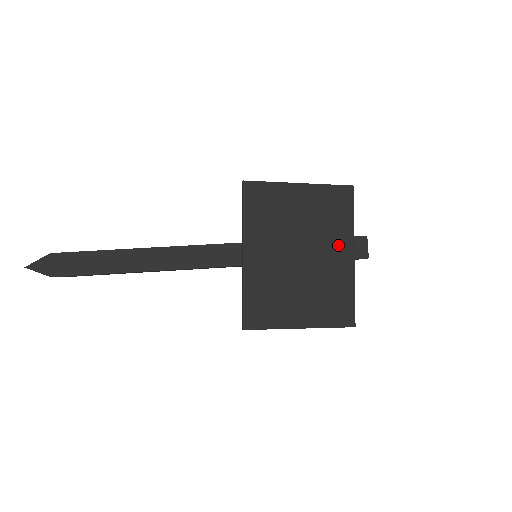
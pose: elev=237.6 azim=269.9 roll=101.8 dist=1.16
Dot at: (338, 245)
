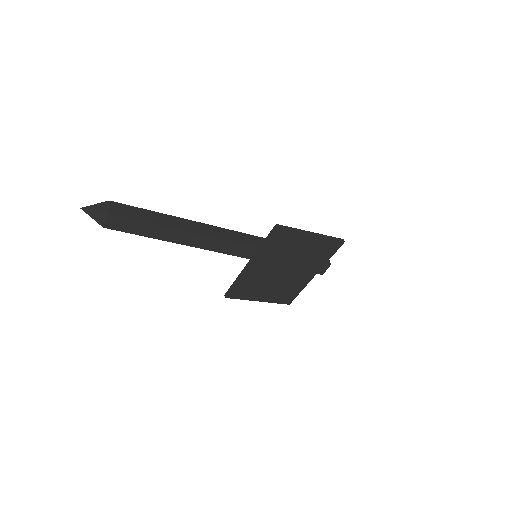
Dot at: (310, 269)
